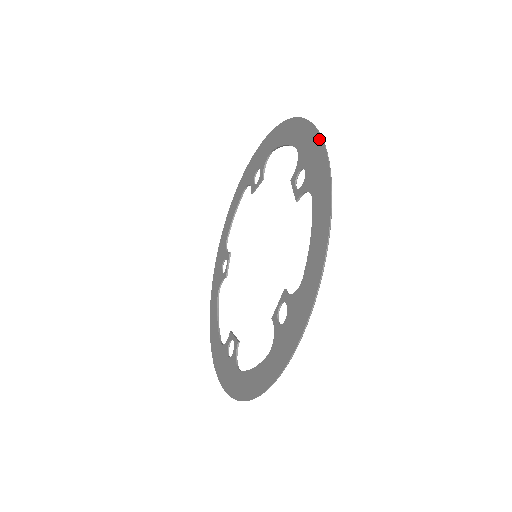
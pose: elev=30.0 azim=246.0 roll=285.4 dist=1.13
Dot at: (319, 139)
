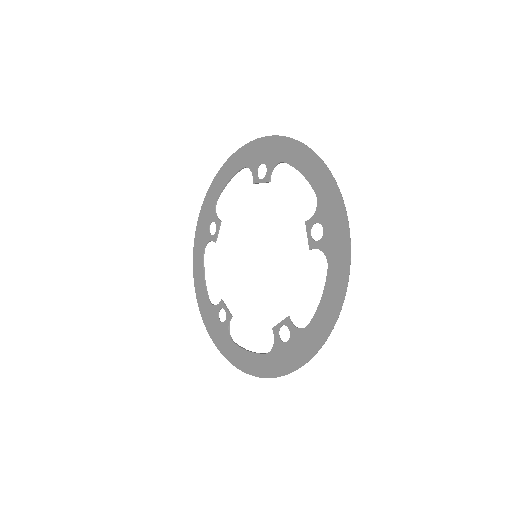
Dot at: (344, 215)
